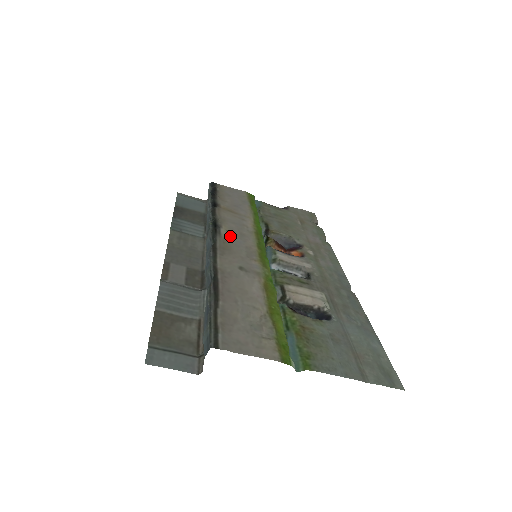
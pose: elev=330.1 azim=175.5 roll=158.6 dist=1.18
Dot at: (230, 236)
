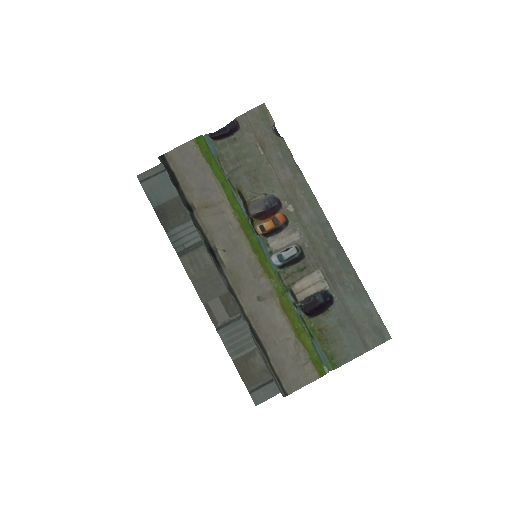
Dot at: (230, 257)
